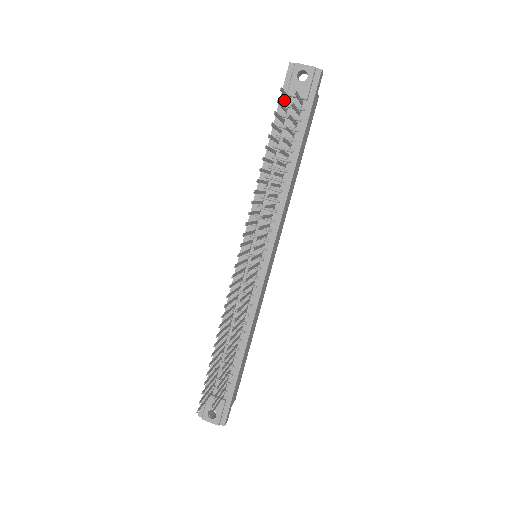
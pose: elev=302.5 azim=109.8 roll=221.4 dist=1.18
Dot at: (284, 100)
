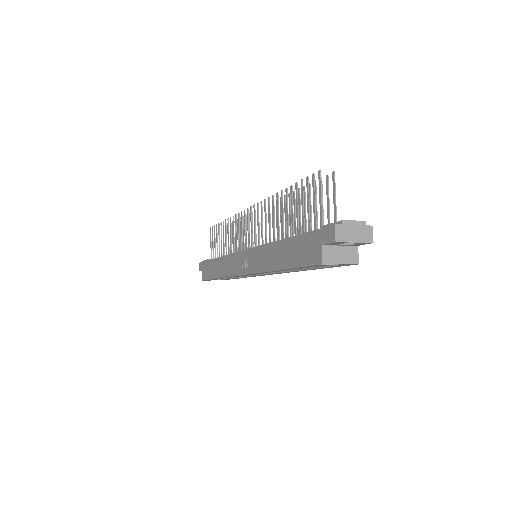
Dot at: occluded
